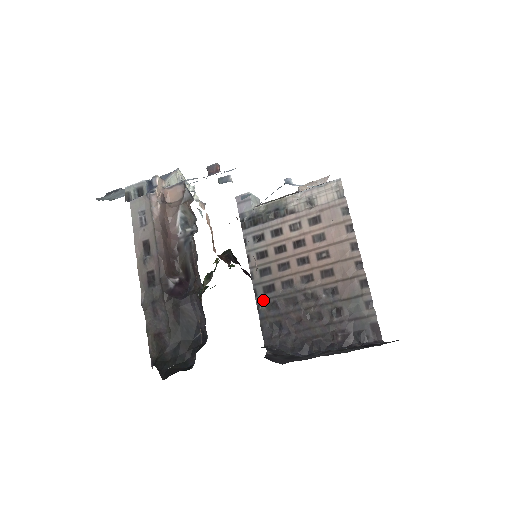
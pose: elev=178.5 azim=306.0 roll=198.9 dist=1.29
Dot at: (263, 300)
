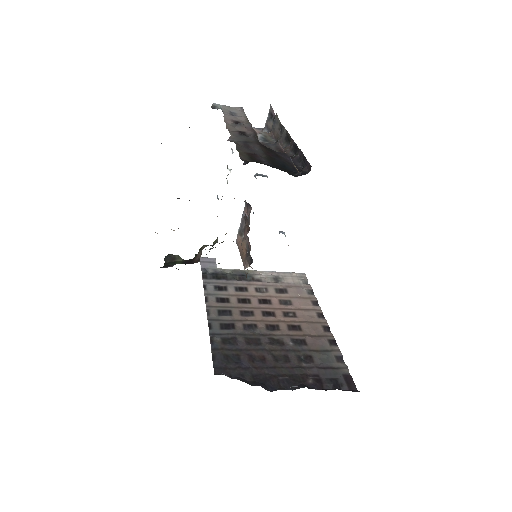
Dot at: (219, 334)
